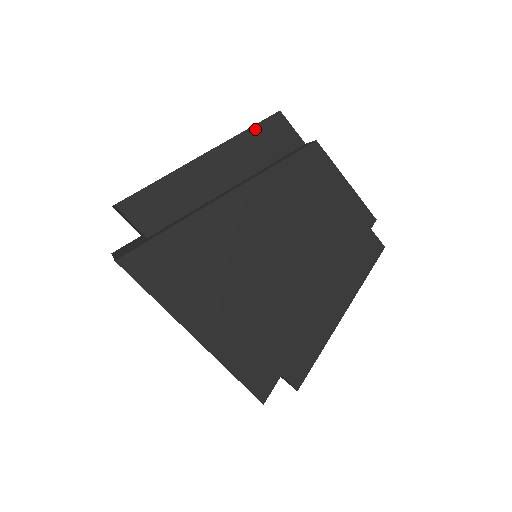
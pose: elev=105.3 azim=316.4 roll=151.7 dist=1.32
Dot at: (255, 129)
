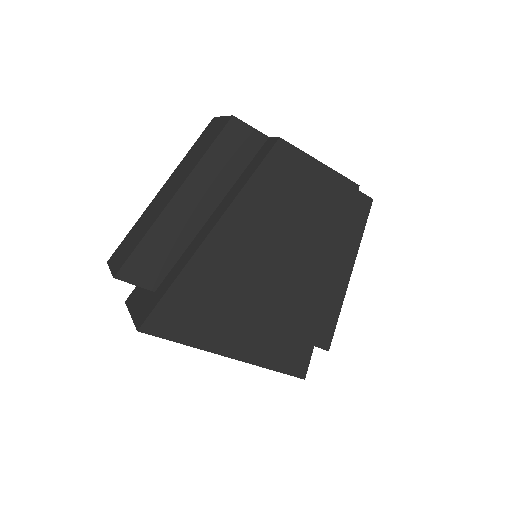
Dot at: (215, 146)
